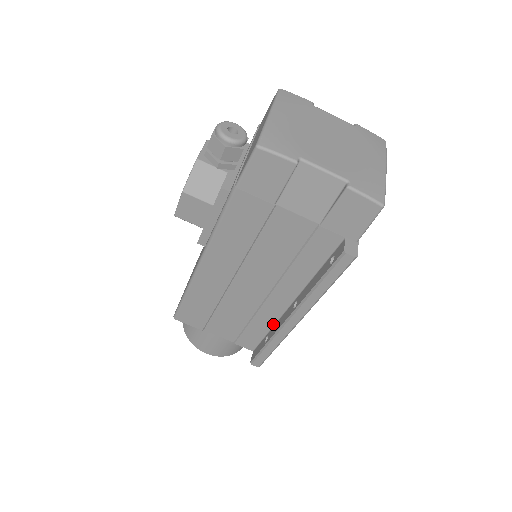
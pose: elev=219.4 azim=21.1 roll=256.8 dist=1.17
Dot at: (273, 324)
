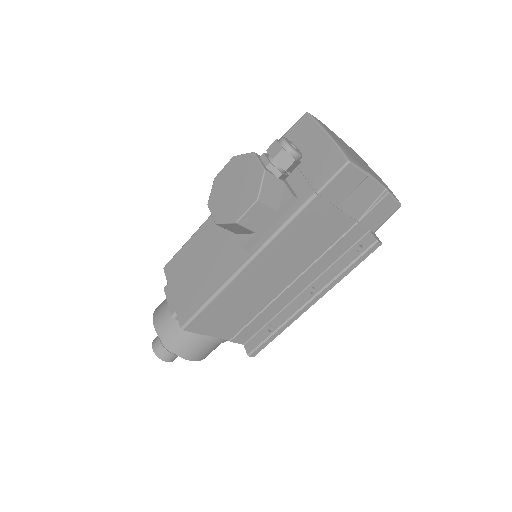
Dot at: (277, 313)
